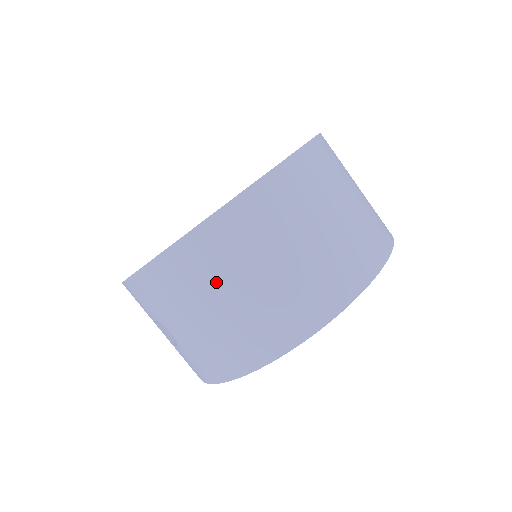
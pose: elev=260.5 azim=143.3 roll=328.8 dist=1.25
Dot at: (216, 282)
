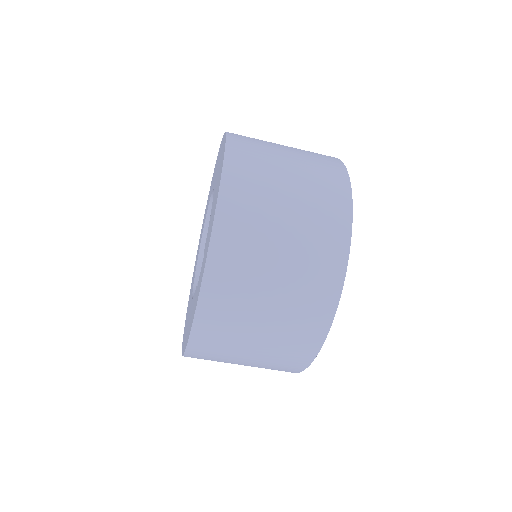
Dot at: (226, 361)
